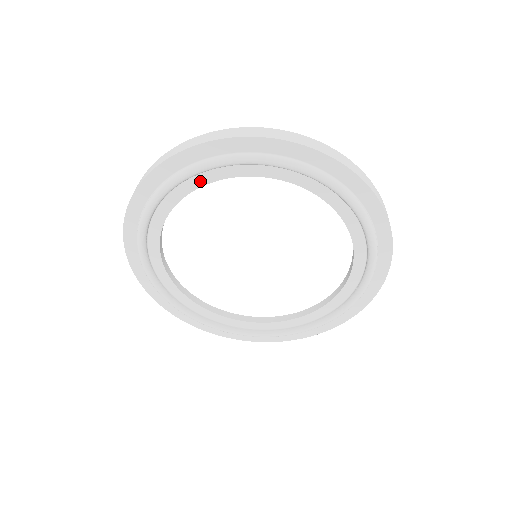
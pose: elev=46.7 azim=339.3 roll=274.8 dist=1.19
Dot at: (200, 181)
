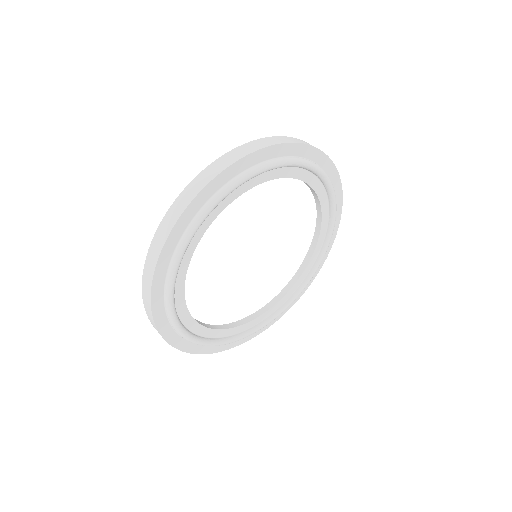
Dot at: (262, 178)
